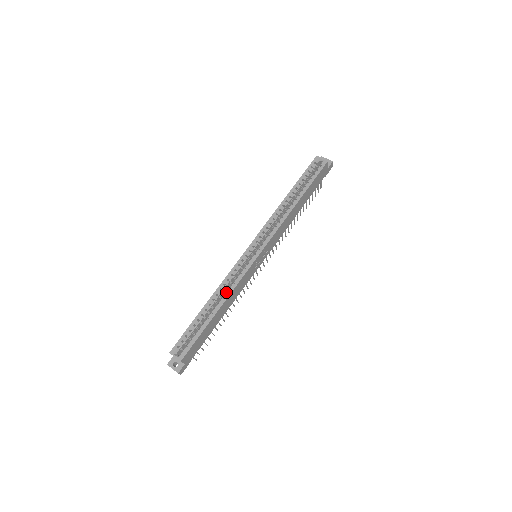
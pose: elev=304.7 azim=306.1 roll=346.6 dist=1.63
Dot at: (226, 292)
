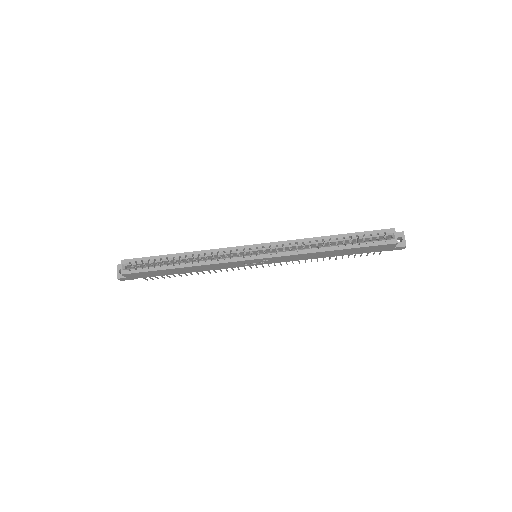
Dot at: (200, 260)
